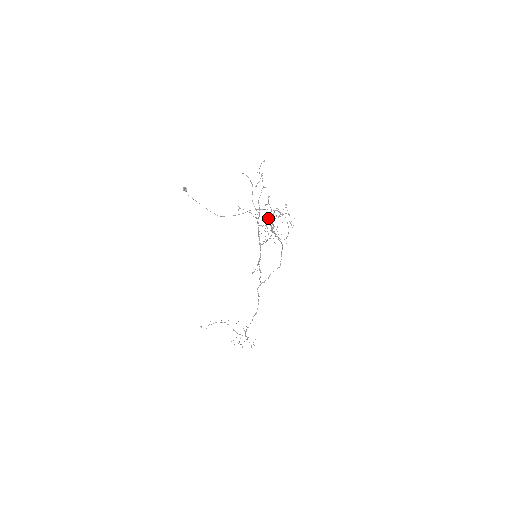
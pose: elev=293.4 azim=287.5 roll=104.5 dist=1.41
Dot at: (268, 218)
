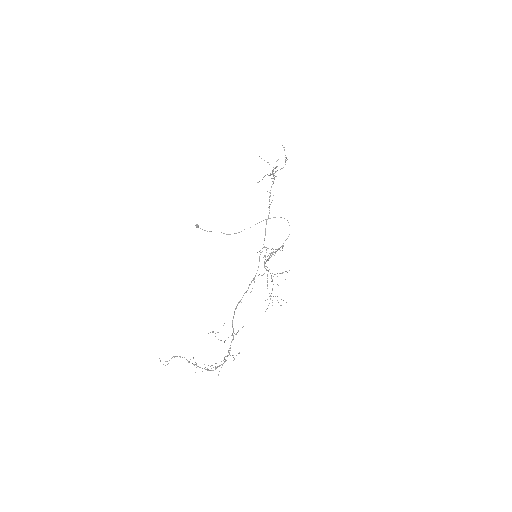
Dot at: (265, 262)
